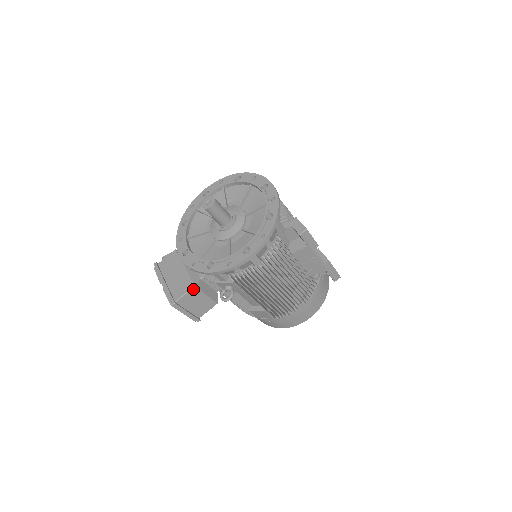
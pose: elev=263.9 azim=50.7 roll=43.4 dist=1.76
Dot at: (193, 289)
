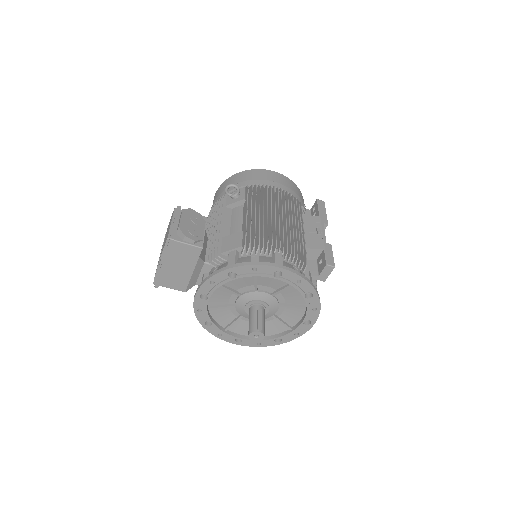
Dot at: (182, 290)
